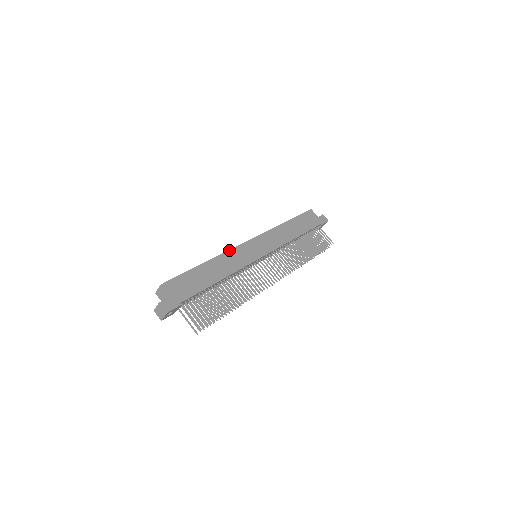
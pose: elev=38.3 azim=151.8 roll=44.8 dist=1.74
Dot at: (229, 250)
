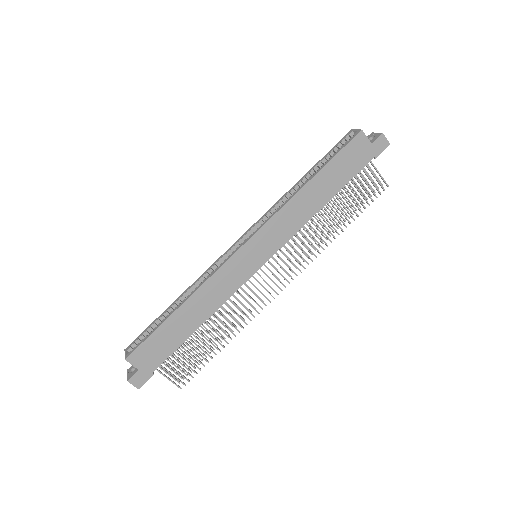
Dot at: (213, 274)
